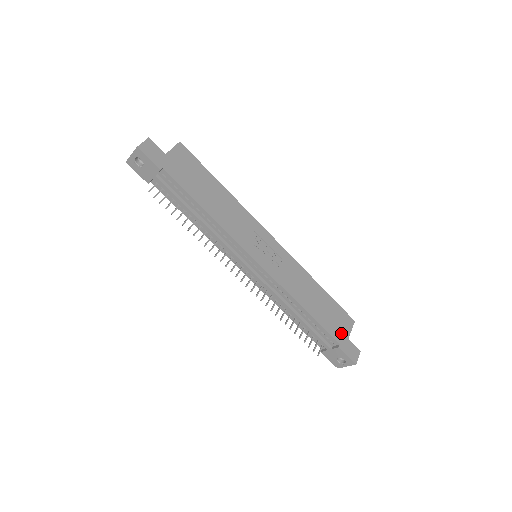
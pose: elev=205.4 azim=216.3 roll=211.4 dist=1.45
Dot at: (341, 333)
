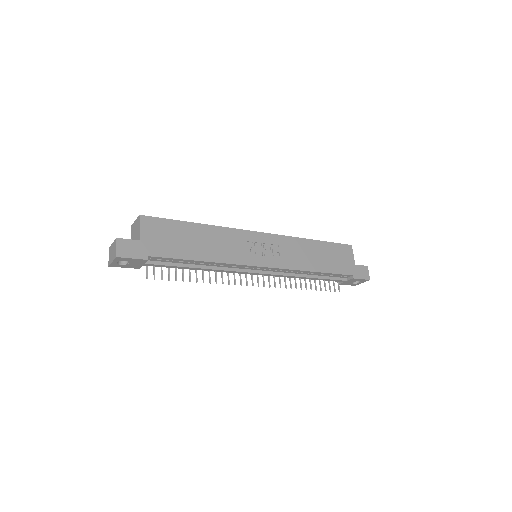
Dot at: (348, 265)
